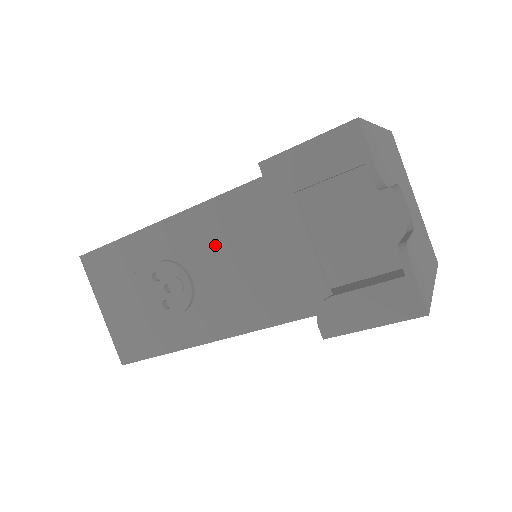
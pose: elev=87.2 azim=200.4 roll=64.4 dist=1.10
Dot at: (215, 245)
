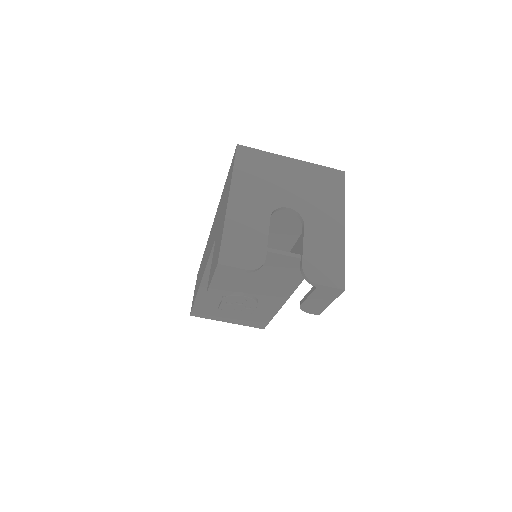
Dot at: occluded
